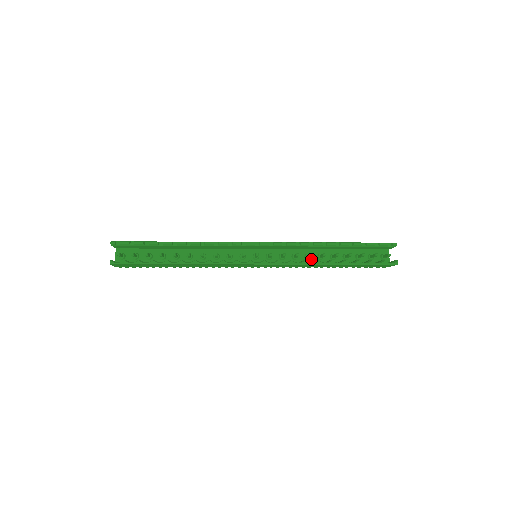
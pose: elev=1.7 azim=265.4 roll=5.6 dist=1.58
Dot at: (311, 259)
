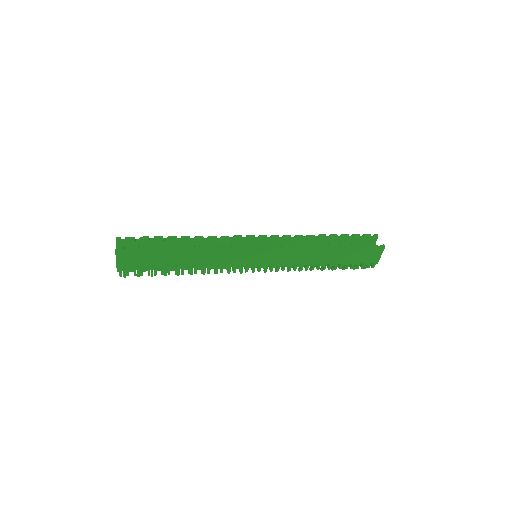
Dot at: occluded
